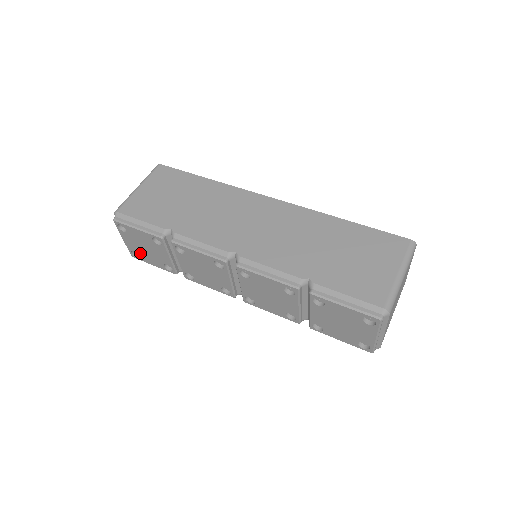
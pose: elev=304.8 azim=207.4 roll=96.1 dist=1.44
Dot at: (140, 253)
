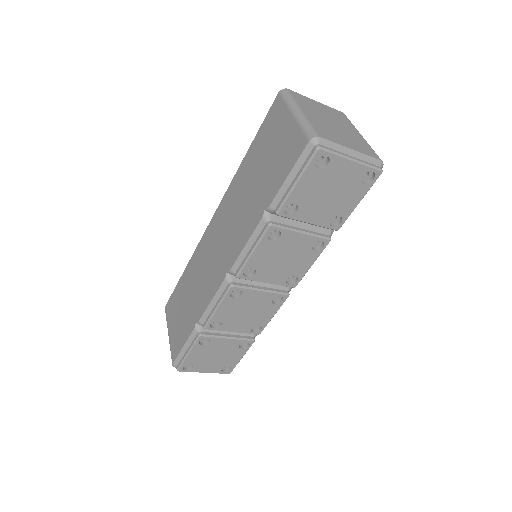
Dot at: (224, 364)
